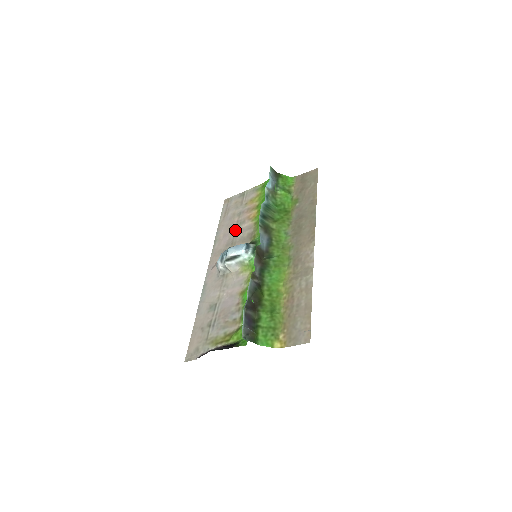
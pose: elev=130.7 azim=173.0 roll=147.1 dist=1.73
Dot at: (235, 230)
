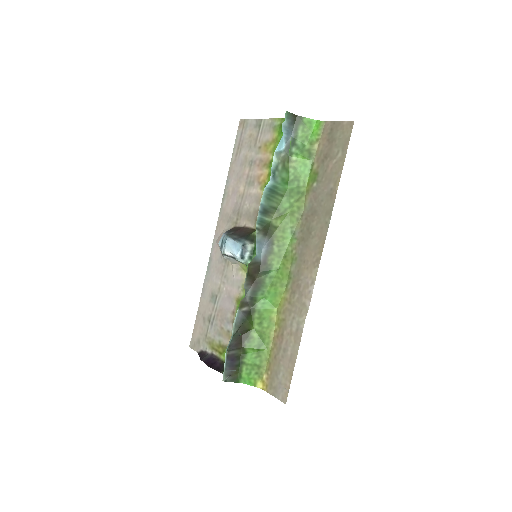
Dot at: (243, 191)
